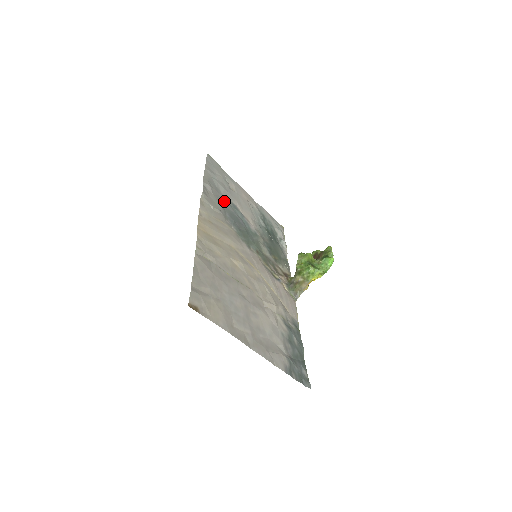
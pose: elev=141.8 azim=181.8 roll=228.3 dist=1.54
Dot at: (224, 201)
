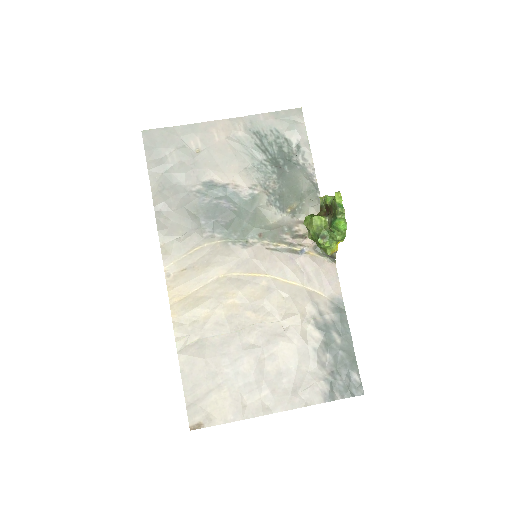
Dot at: (191, 199)
